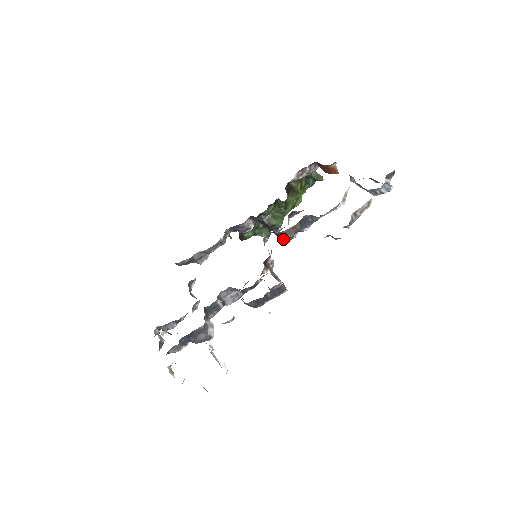
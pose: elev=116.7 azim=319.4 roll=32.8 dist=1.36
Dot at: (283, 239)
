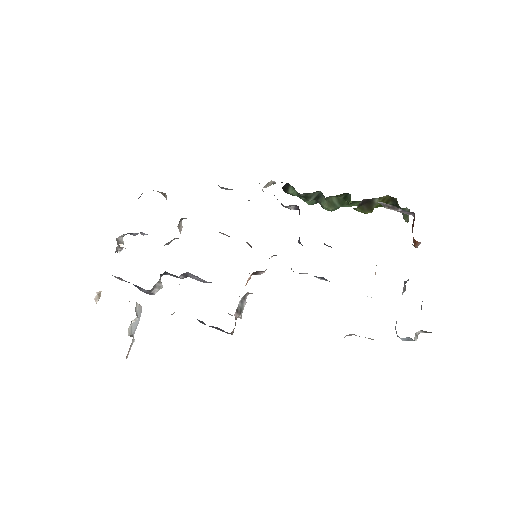
Dot at: occluded
